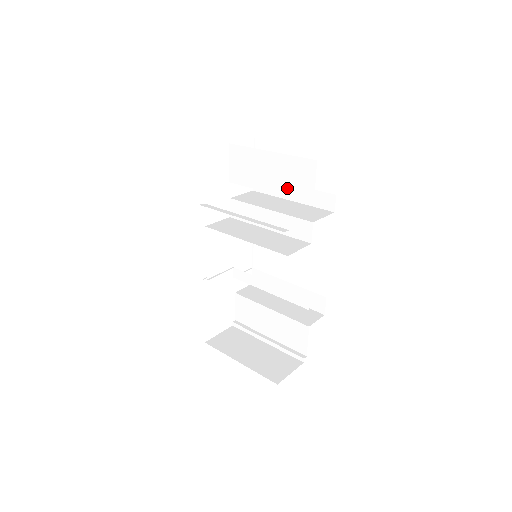
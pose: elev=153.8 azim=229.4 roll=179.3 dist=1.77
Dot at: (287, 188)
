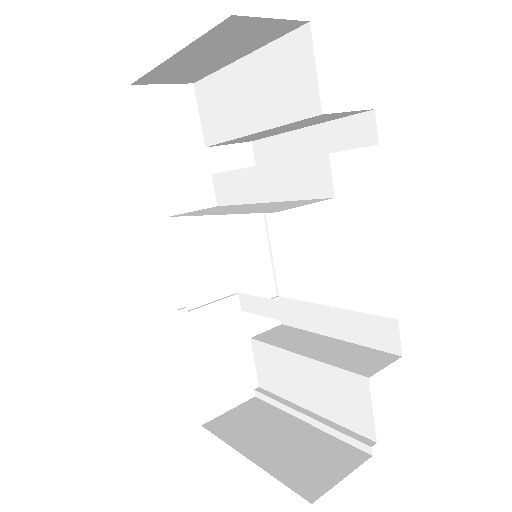
Dot at: (276, 108)
